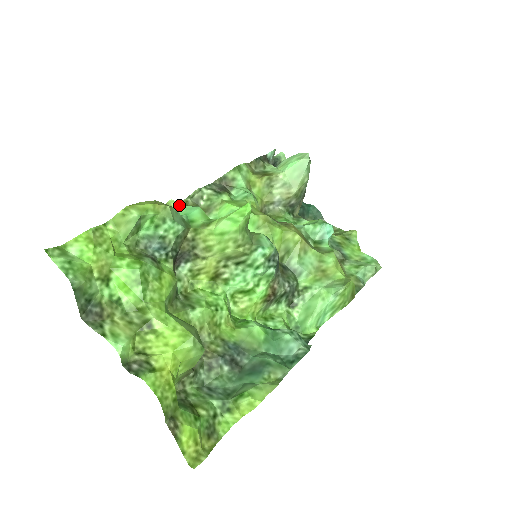
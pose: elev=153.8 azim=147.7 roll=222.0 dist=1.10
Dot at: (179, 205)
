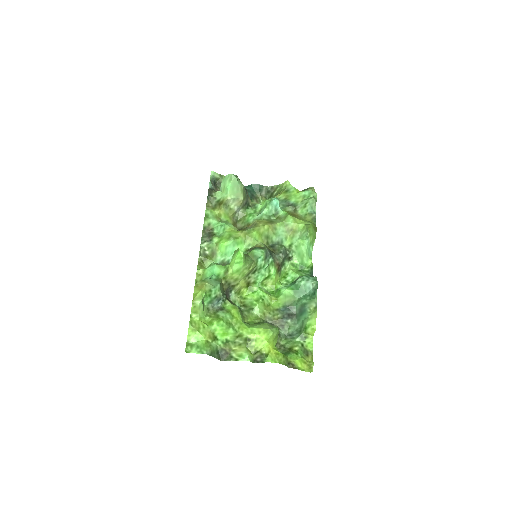
Dot at: (203, 270)
